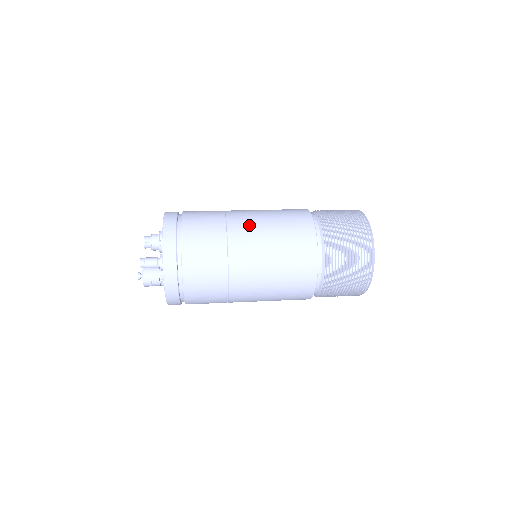
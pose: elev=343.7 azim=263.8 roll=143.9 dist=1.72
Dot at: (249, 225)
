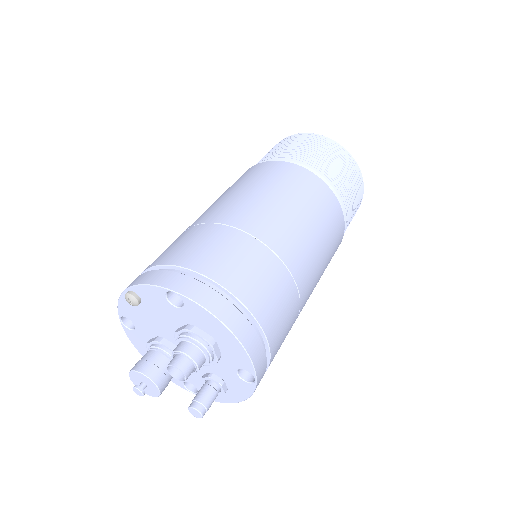
Dot at: (313, 285)
